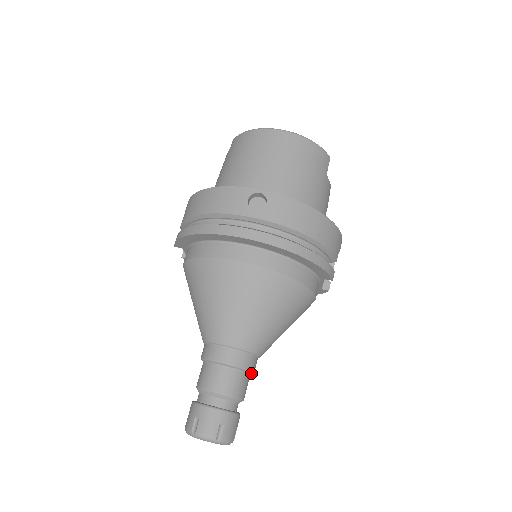
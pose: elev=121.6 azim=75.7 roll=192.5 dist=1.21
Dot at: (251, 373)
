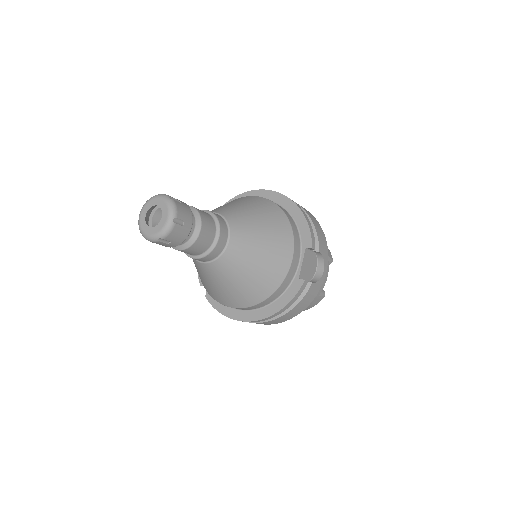
Dot at: (217, 234)
